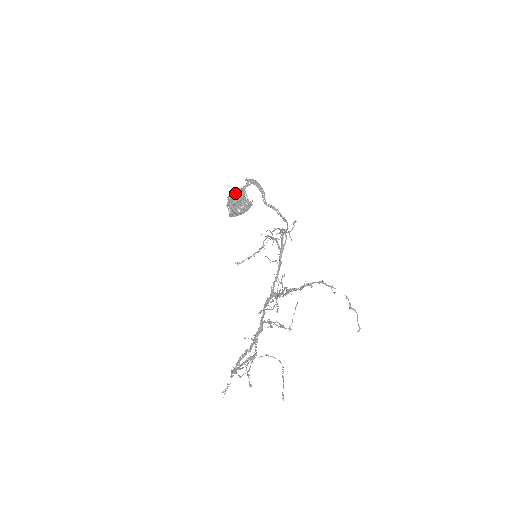
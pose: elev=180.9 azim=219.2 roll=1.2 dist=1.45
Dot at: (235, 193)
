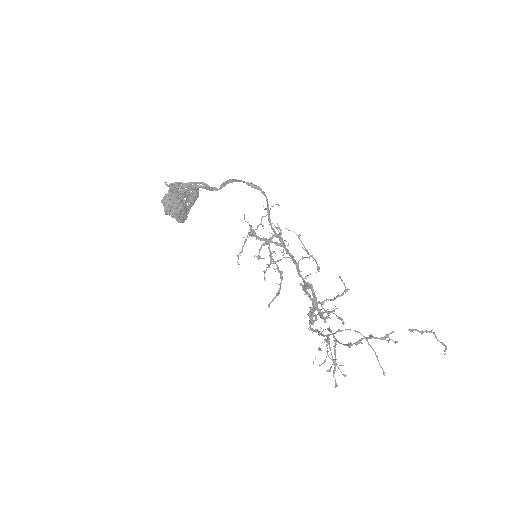
Dot at: (169, 205)
